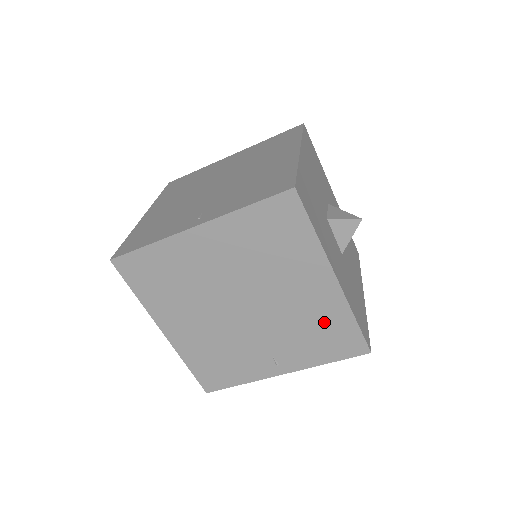
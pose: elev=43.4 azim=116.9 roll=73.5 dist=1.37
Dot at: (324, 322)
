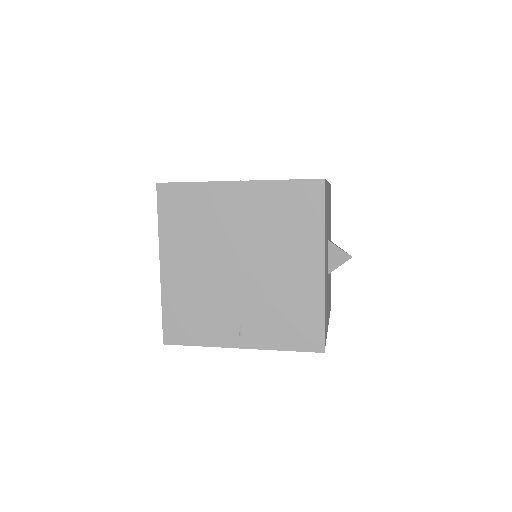
Dot at: occluded
